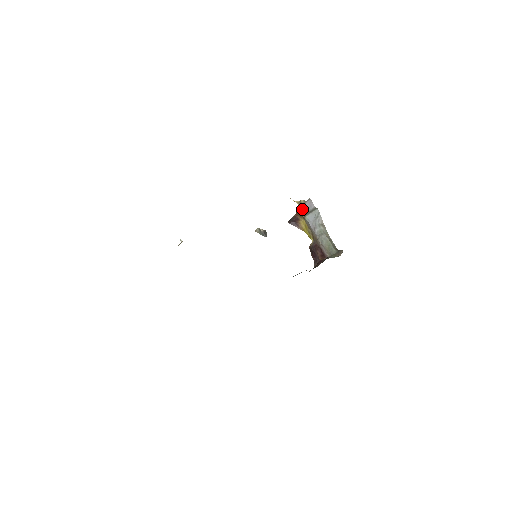
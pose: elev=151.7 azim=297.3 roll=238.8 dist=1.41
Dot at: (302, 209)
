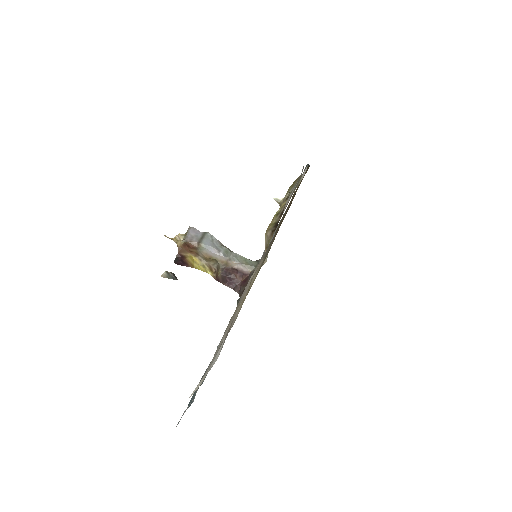
Dot at: (190, 239)
